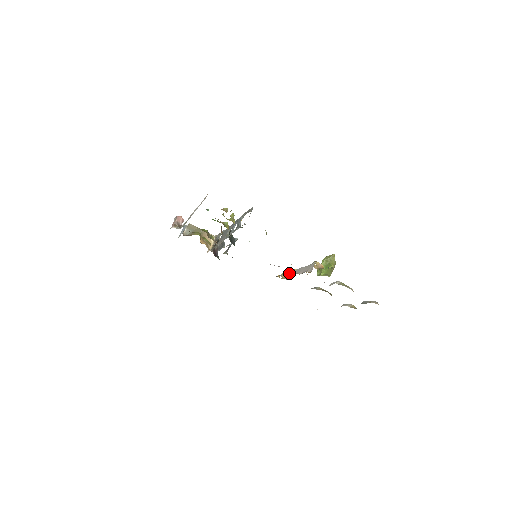
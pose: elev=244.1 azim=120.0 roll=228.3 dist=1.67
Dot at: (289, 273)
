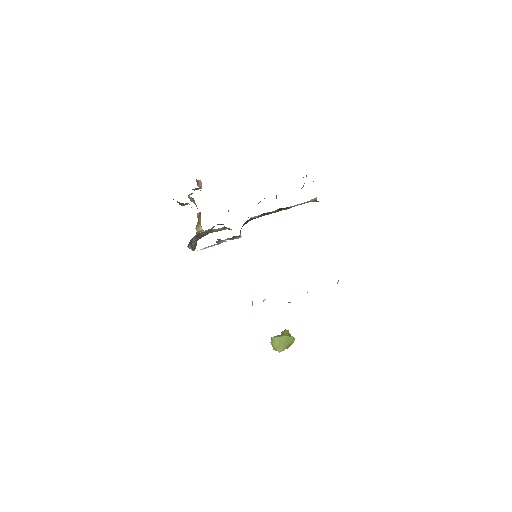
Dot at: occluded
